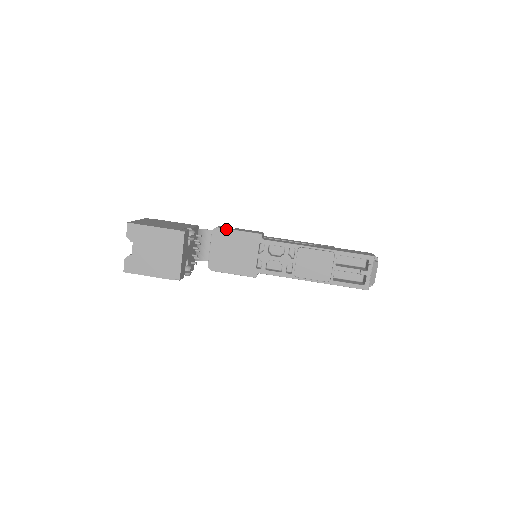
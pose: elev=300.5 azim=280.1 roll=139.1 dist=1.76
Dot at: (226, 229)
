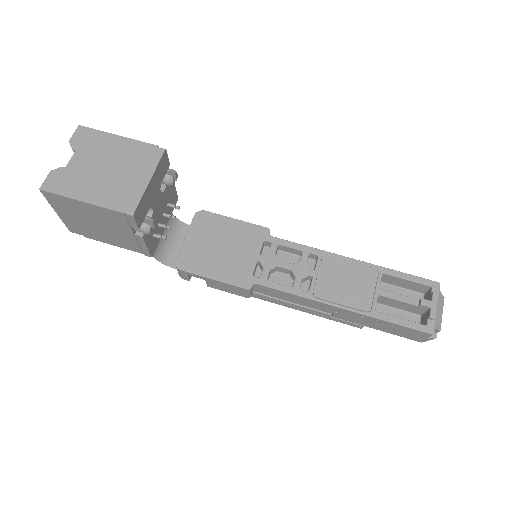
Dot at: (217, 214)
